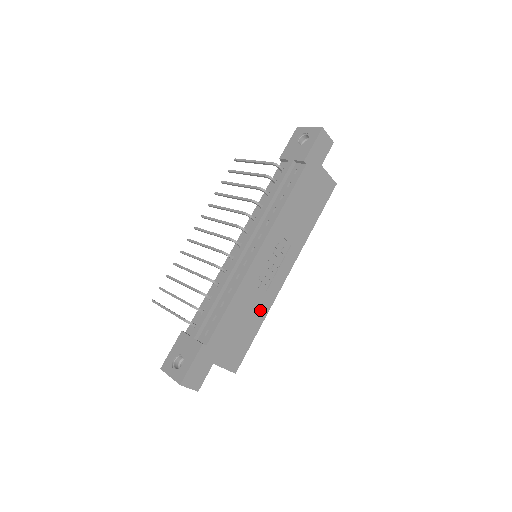
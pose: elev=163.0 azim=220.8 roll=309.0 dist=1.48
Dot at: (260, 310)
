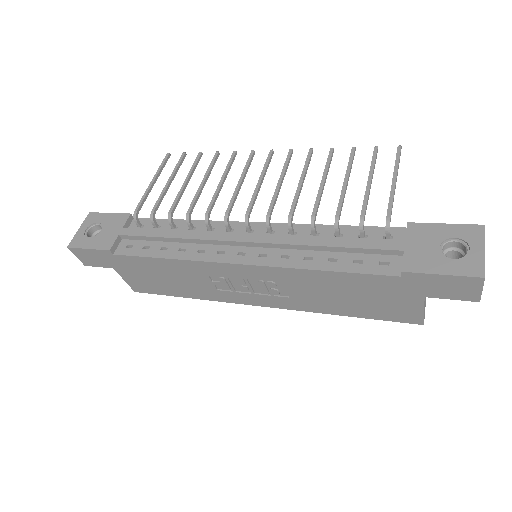
Dot at: (199, 291)
